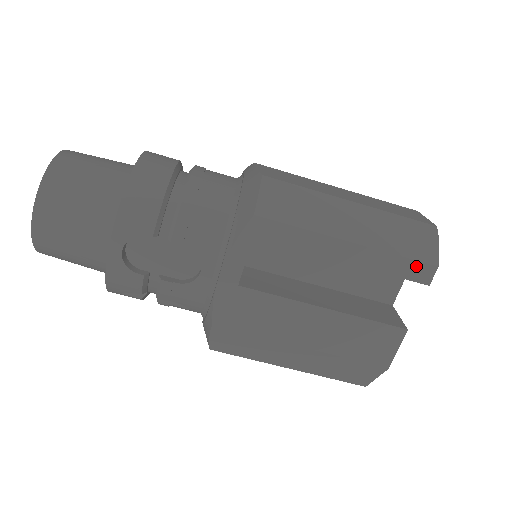
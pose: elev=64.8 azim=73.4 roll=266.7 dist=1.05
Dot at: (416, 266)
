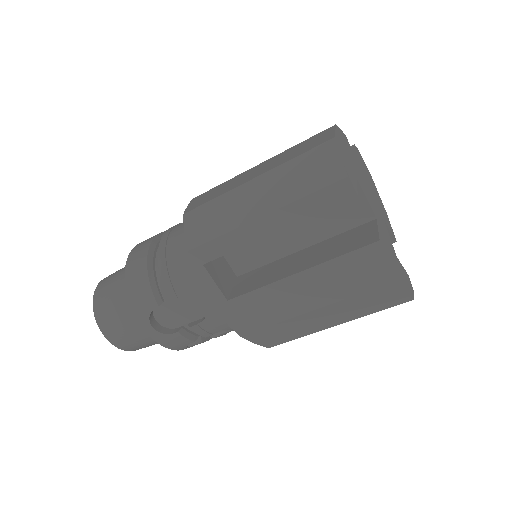
Dot at: (329, 191)
